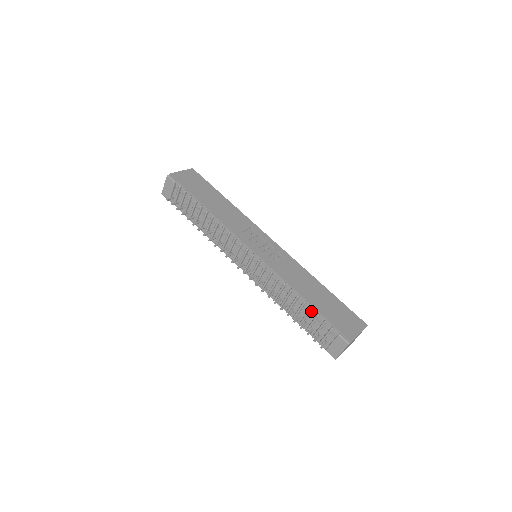
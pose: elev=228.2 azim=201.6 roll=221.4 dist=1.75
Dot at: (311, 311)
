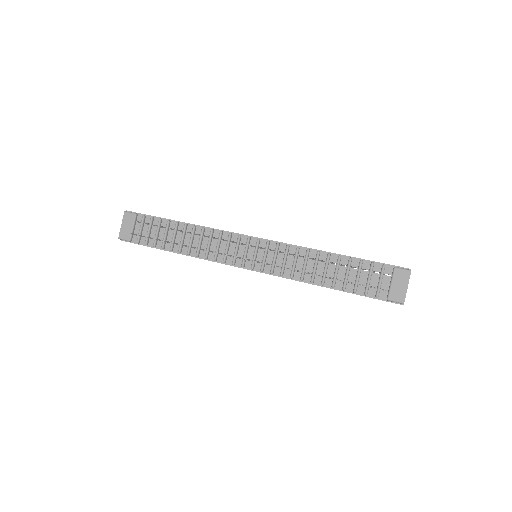
Dot at: (351, 263)
